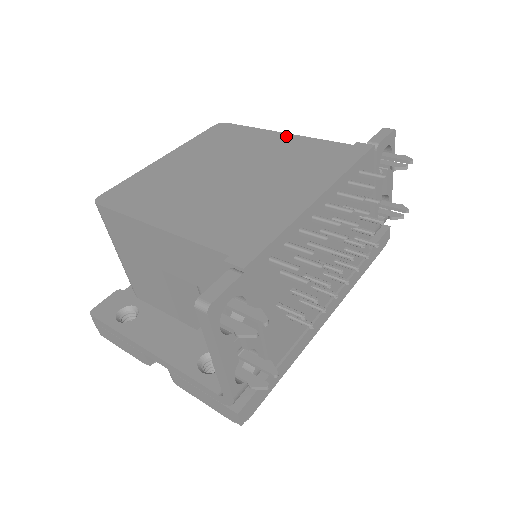
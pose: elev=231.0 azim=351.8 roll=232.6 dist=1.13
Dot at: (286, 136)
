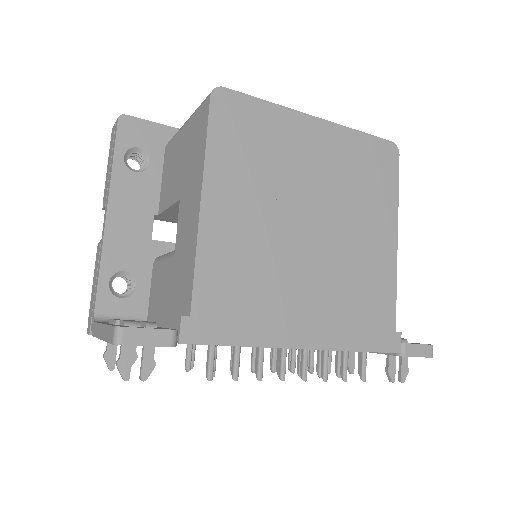
Dot at: (392, 247)
